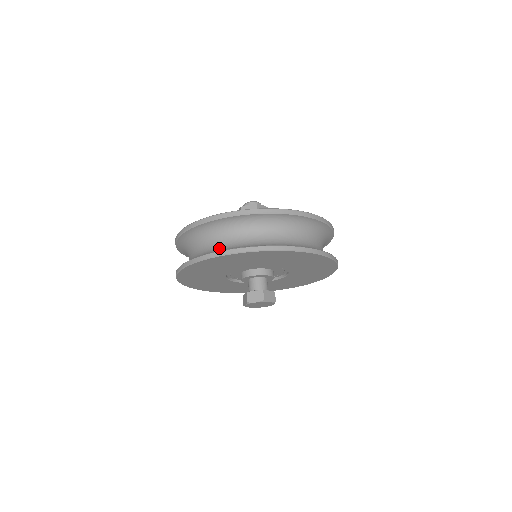
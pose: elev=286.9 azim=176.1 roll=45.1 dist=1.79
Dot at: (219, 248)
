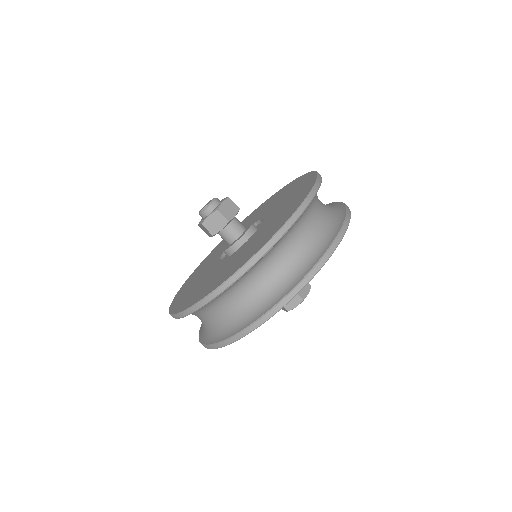
Dot at: (238, 317)
